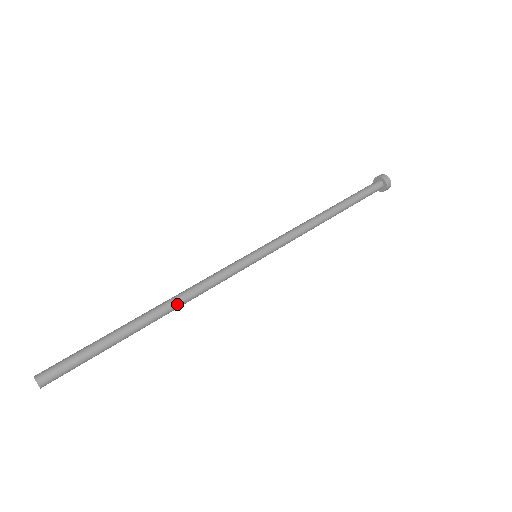
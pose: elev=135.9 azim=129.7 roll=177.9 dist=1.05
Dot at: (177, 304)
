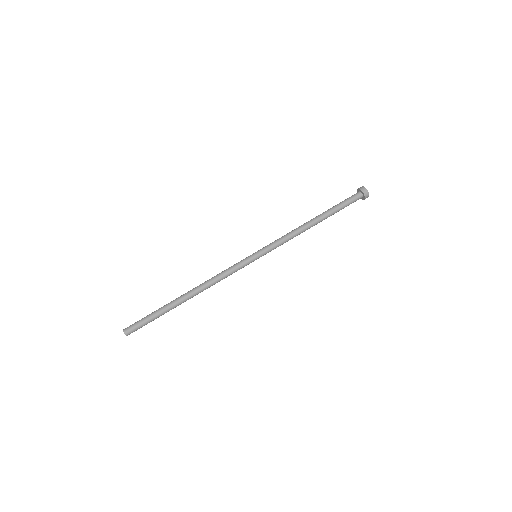
Dot at: occluded
